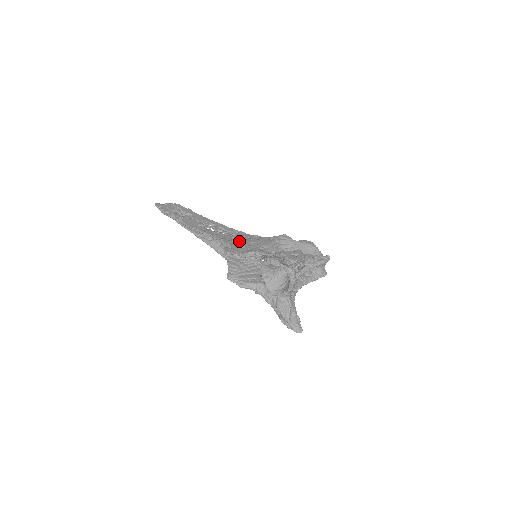
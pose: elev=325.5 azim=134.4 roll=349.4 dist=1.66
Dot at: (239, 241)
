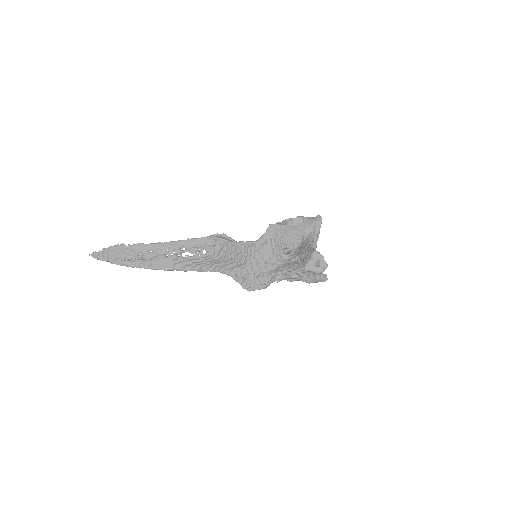
Dot at: (237, 260)
